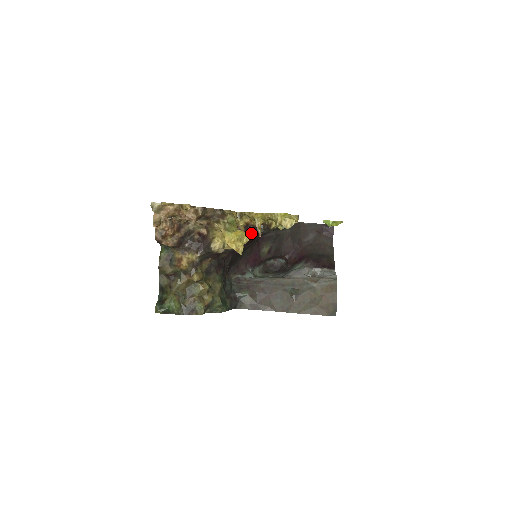
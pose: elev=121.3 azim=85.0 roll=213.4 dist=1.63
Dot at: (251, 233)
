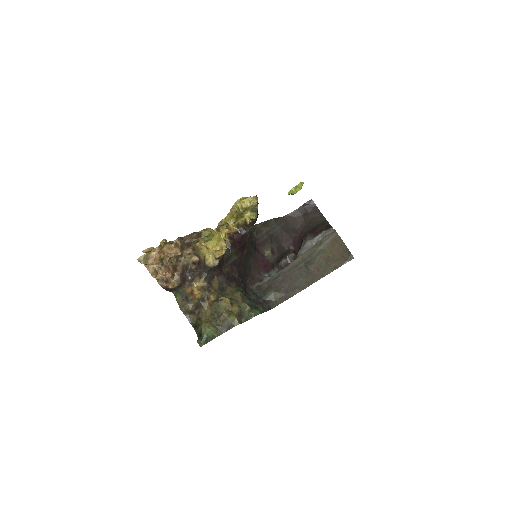
Dot at: (237, 239)
